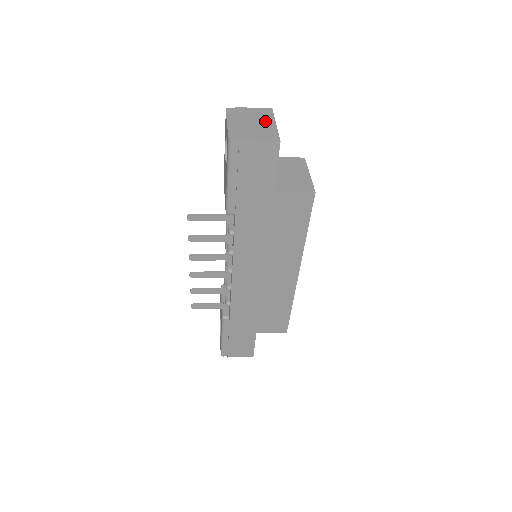
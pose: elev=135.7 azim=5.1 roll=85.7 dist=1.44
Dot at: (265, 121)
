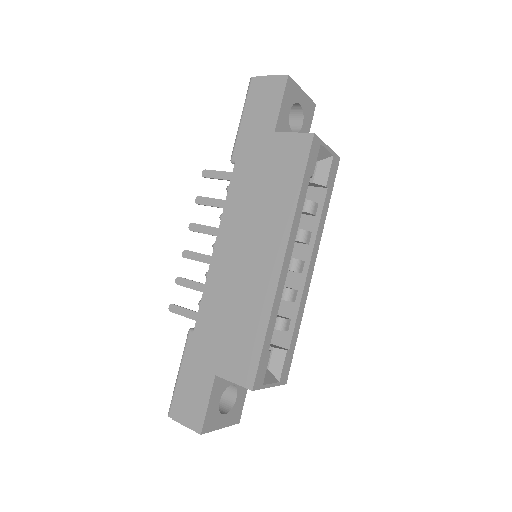
Dot at: occluded
